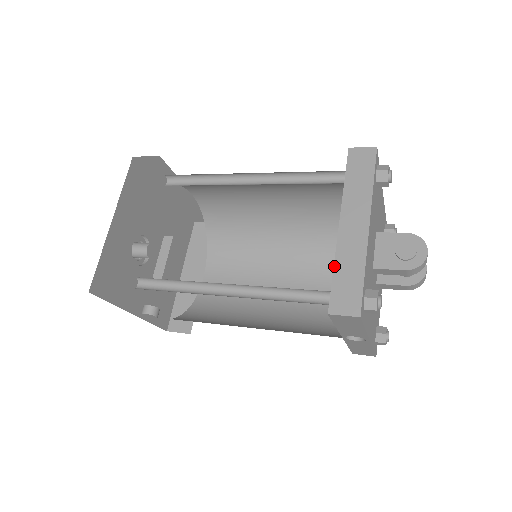
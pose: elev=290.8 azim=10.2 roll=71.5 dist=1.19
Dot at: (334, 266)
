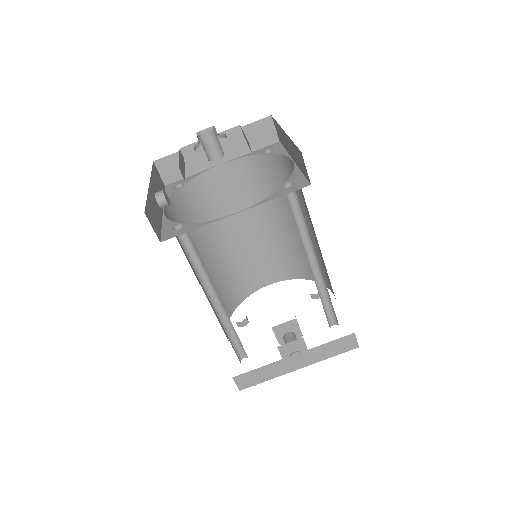
Dot at: (264, 366)
